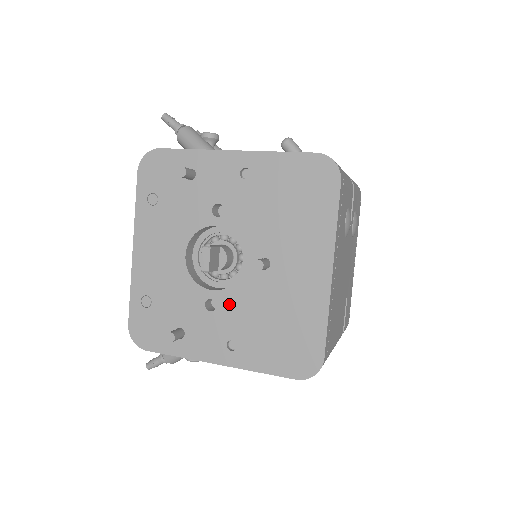
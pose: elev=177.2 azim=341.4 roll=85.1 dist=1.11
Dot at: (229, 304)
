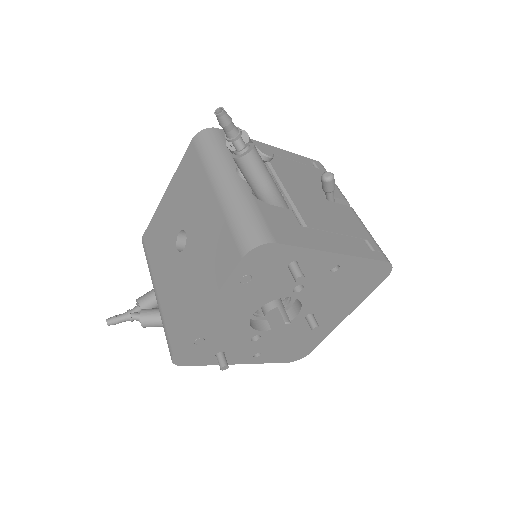
Dot at: (270, 337)
